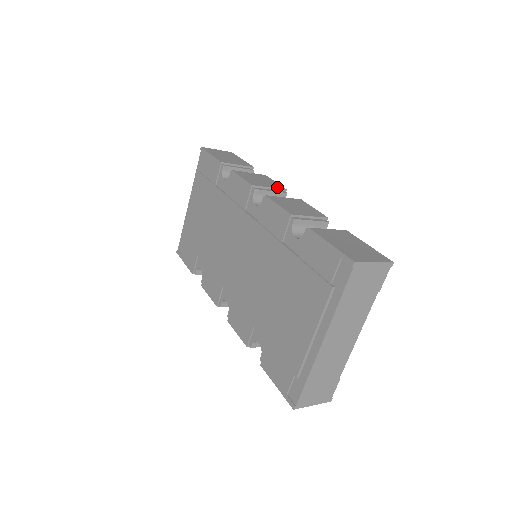
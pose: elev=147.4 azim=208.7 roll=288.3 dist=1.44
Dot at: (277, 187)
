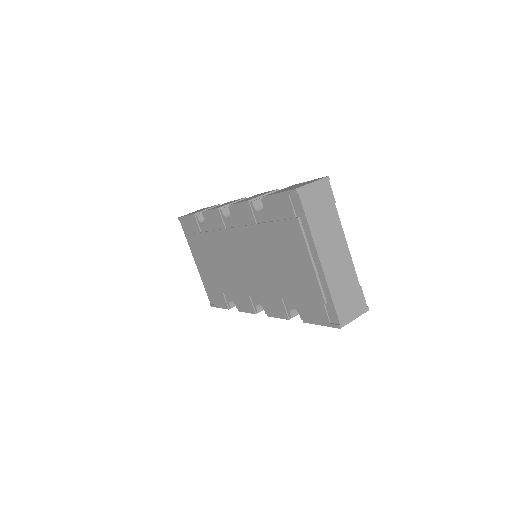
Dot at: (238, 200)
